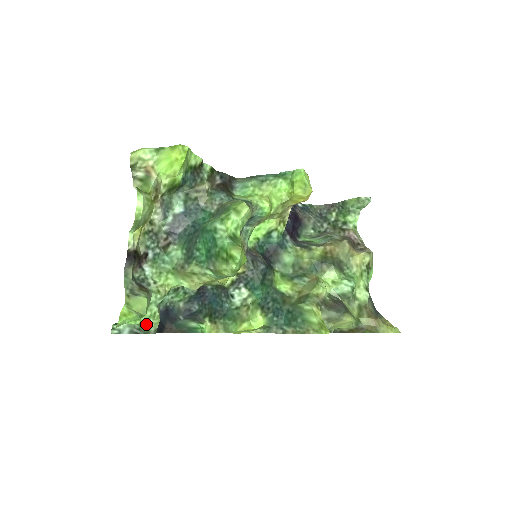
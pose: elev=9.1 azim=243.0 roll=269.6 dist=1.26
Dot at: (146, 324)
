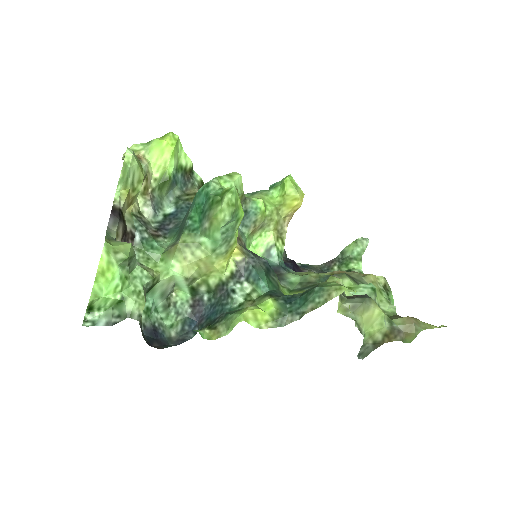
Dot at: (128, 301)
